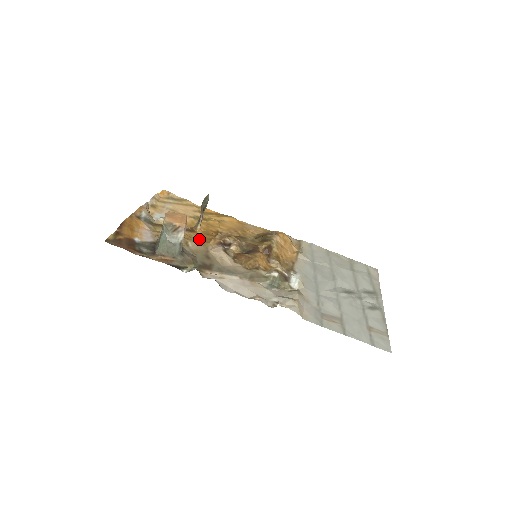
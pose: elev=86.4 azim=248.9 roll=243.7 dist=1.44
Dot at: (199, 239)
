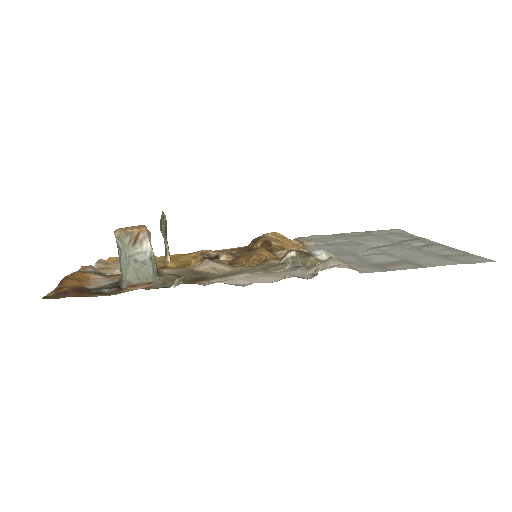
Dot at: occluded
